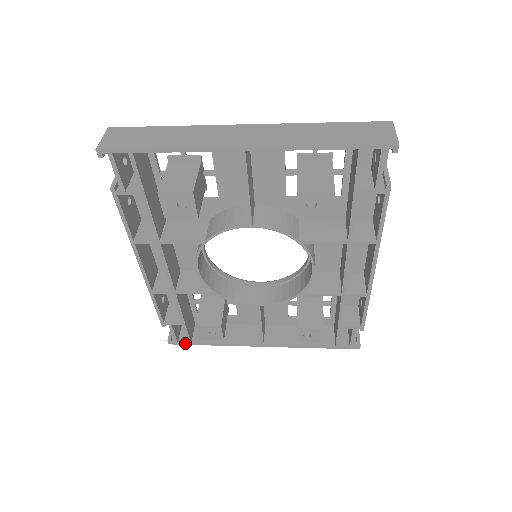
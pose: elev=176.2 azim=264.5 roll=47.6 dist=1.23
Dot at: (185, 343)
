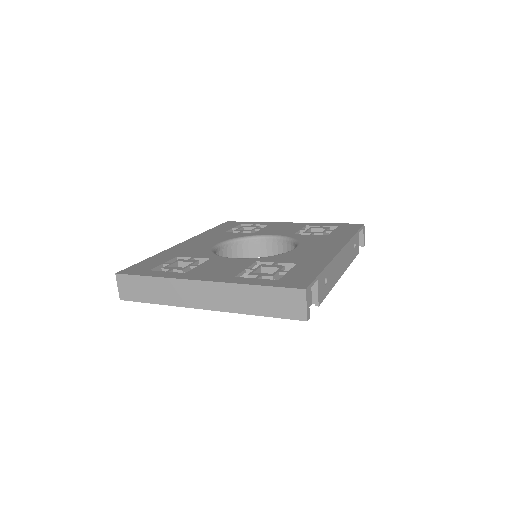
Dot at: occluded
